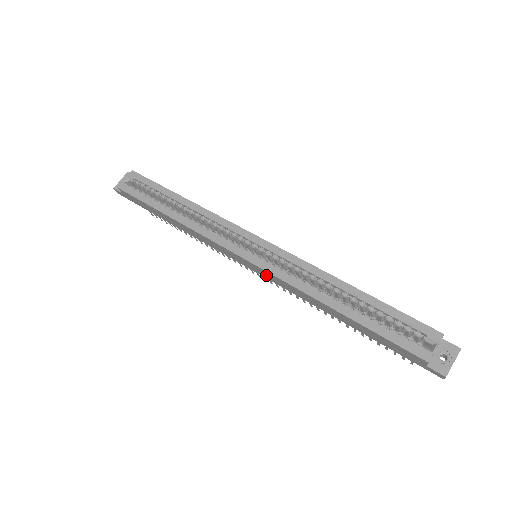
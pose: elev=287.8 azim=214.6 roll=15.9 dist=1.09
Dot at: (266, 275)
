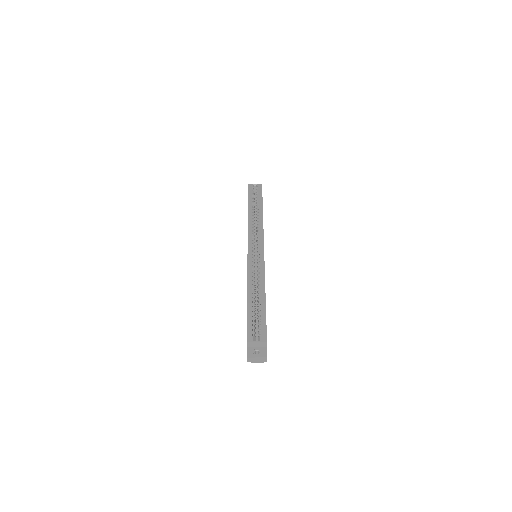
Dot at: occluded
